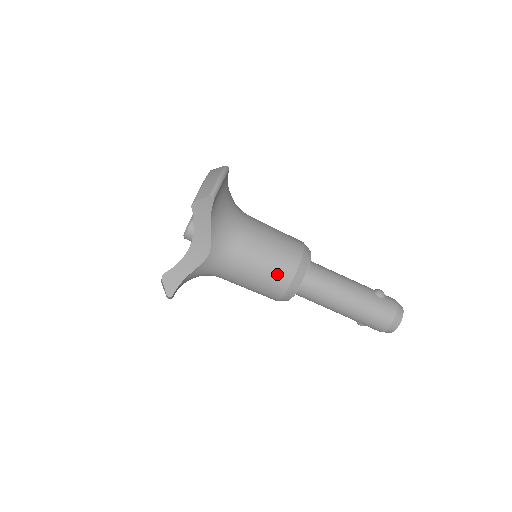
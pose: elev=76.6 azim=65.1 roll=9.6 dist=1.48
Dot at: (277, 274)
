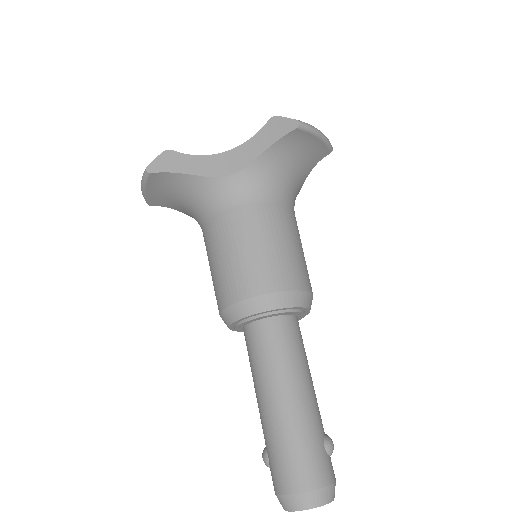
Dot at: (260, 270)
